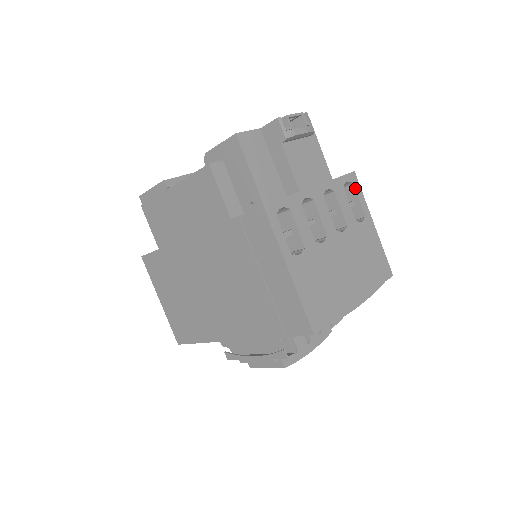
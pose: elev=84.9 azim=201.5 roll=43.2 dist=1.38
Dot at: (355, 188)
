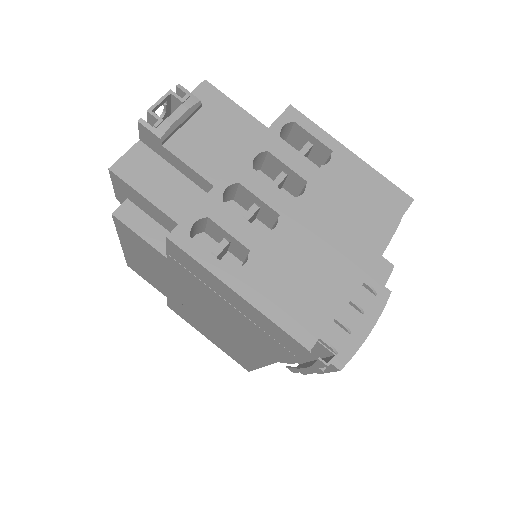
Dot at: (300, 125)
